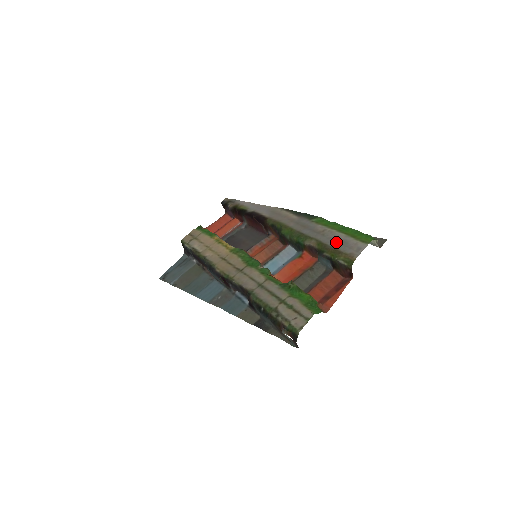
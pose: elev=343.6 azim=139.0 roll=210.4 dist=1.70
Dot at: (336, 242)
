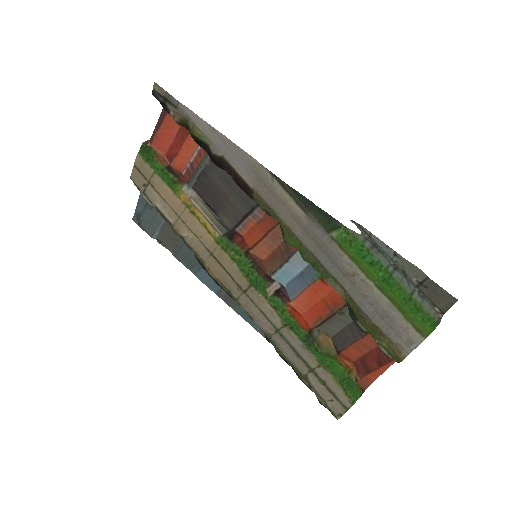
Dot at: (375, 312)
